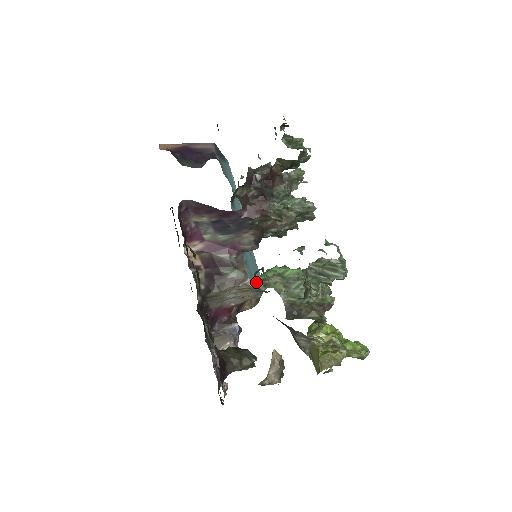
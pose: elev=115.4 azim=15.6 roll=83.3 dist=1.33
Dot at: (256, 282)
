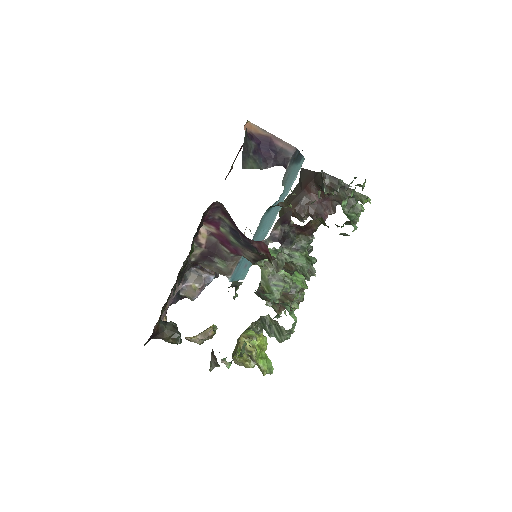
Dot at: (238, 276)
